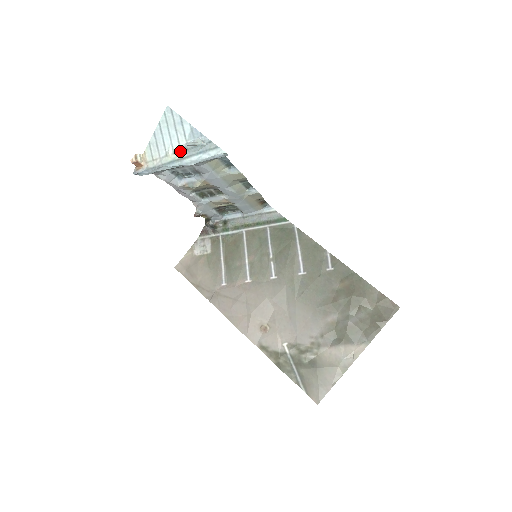
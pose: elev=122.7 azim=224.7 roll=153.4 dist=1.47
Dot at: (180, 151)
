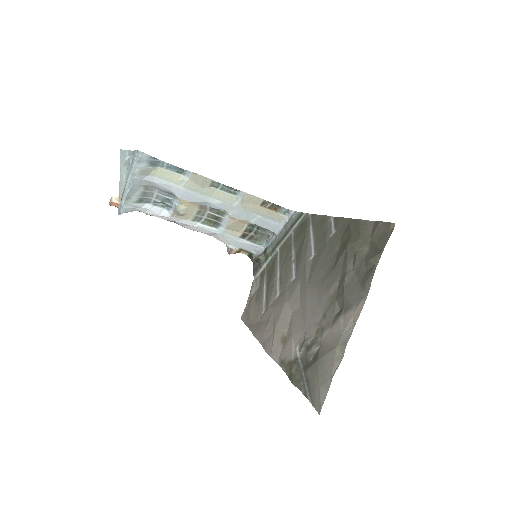
Dot at: (127, 175)
